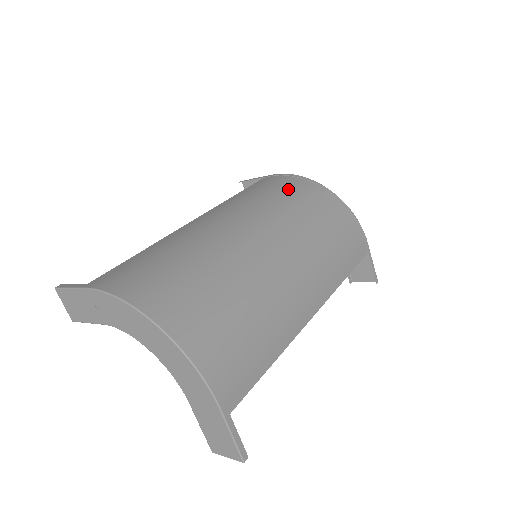
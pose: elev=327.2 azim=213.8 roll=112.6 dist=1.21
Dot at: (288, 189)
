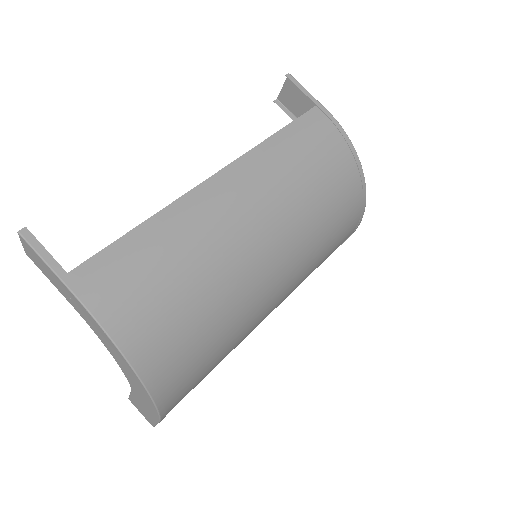
Dot at: (331, 169)
